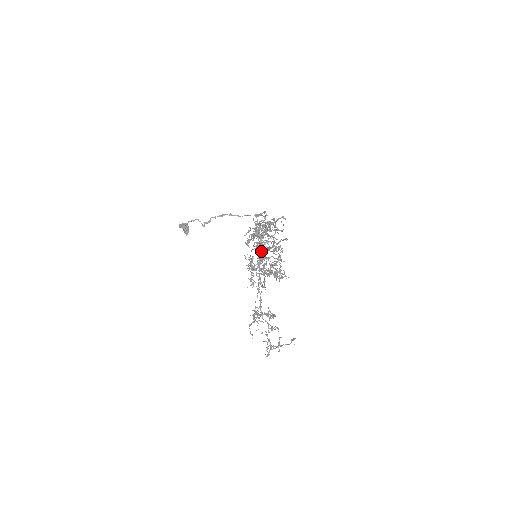
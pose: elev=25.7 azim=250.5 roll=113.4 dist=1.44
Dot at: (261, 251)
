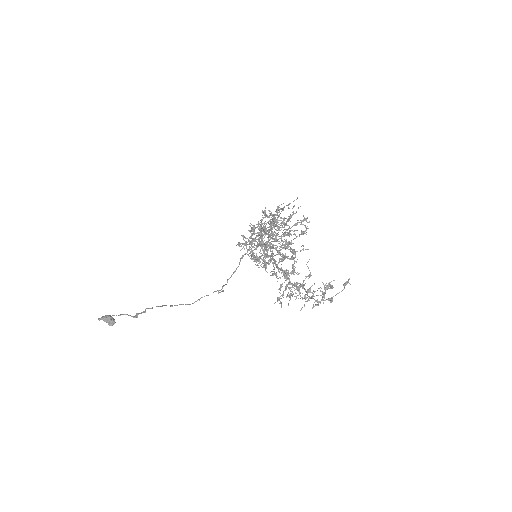
Dot at: (270, 235)
